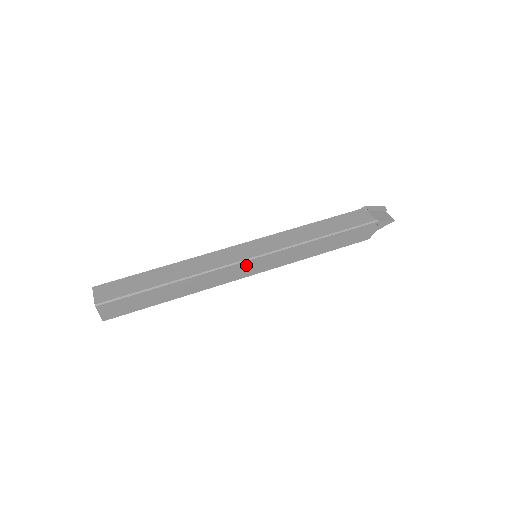
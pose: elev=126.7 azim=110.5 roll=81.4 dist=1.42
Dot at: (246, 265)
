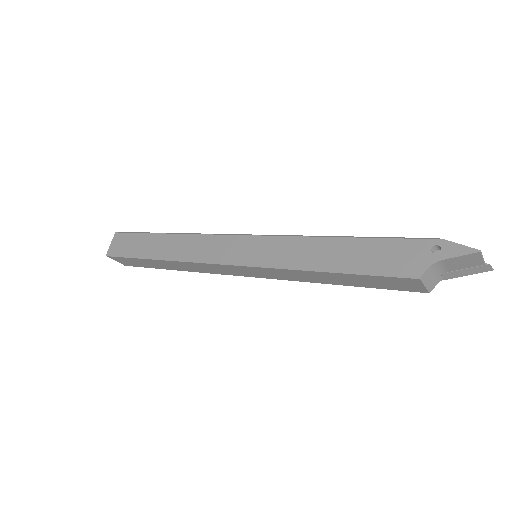
Dot at: (233, 242)
